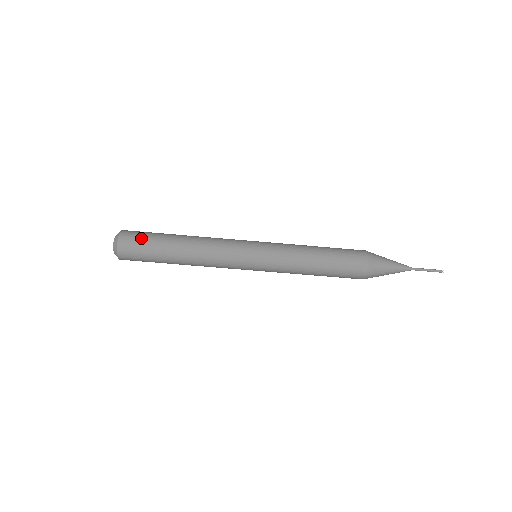
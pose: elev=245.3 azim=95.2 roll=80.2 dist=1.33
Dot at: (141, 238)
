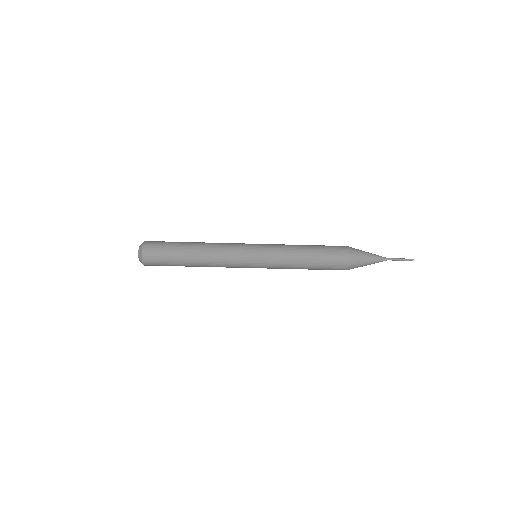
Dot at: (160, 252)
